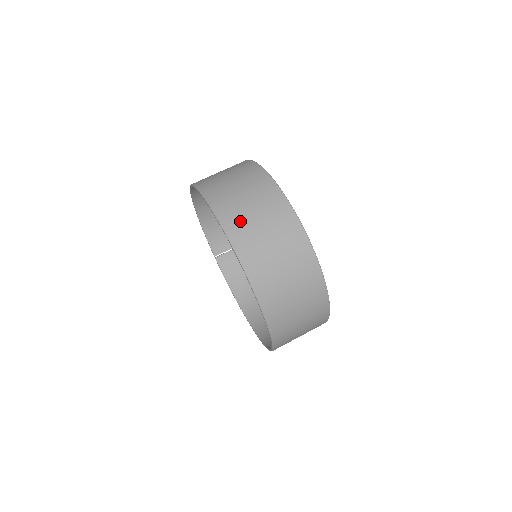
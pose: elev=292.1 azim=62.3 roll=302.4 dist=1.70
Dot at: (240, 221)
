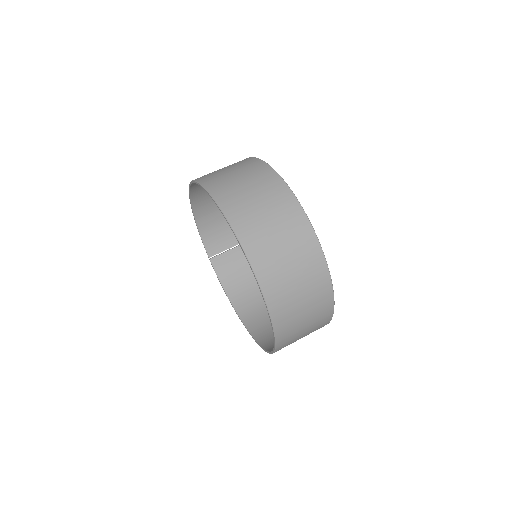
Dot at: (247, 217)
